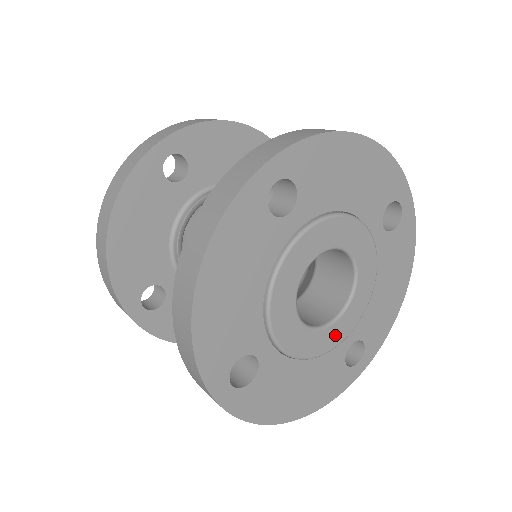
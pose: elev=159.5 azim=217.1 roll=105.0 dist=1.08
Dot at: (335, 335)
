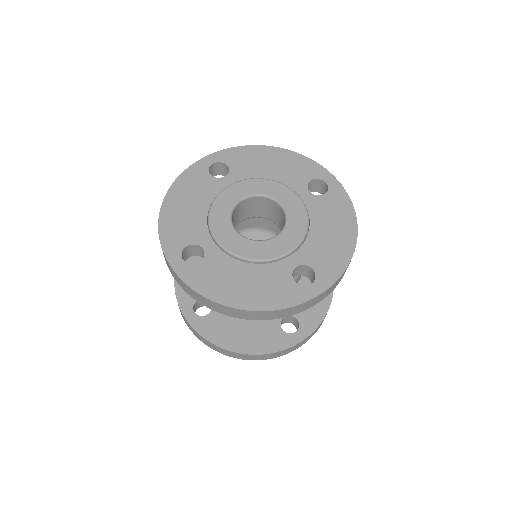
Dot at: (272, 249)
